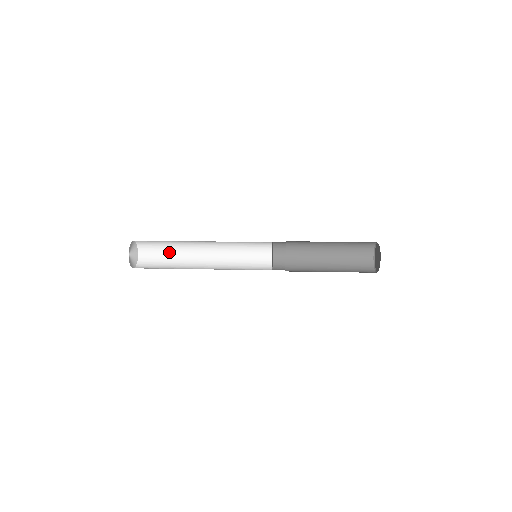
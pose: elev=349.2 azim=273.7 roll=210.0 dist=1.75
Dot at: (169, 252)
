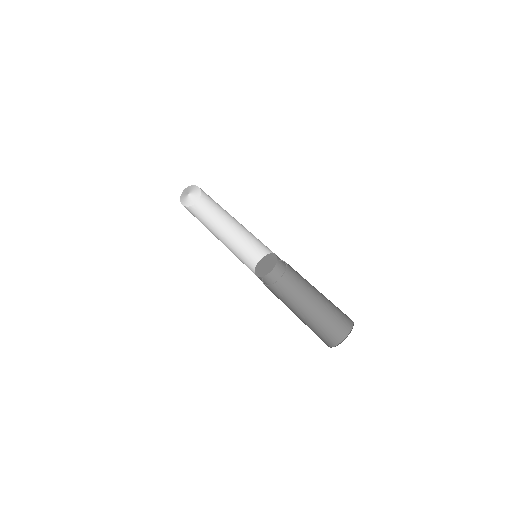
Dot at: occluded
